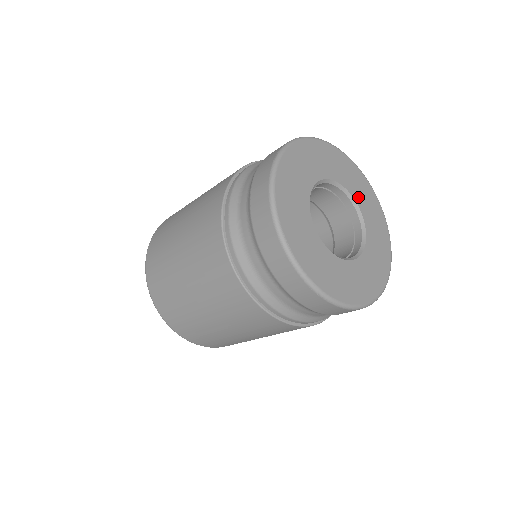
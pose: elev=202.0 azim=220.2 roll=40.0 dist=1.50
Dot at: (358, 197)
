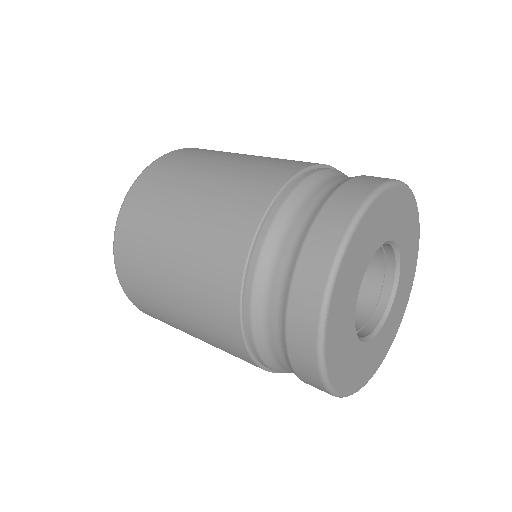
Dot at: (404, 265)
